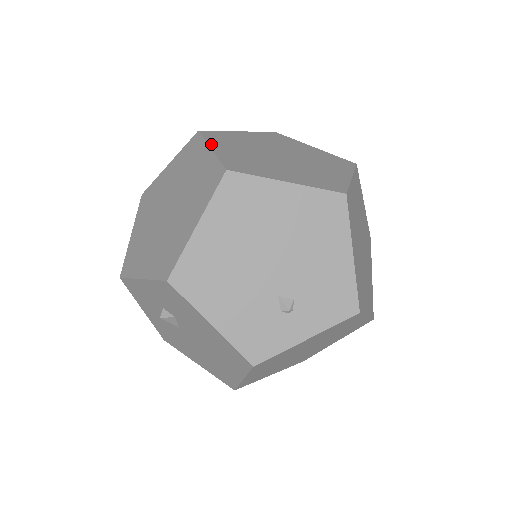
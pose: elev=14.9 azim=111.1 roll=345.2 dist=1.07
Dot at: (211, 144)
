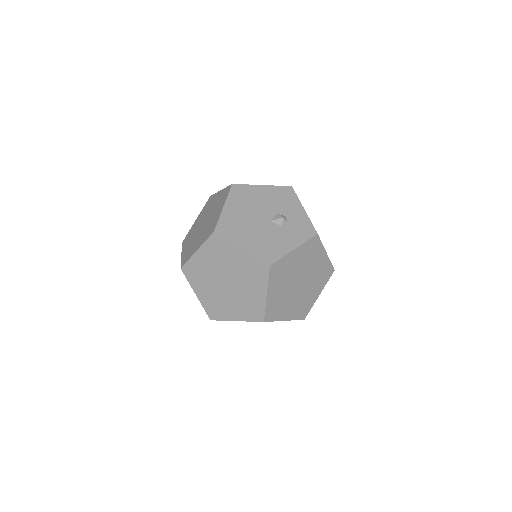
Dot at: (193, 289)
